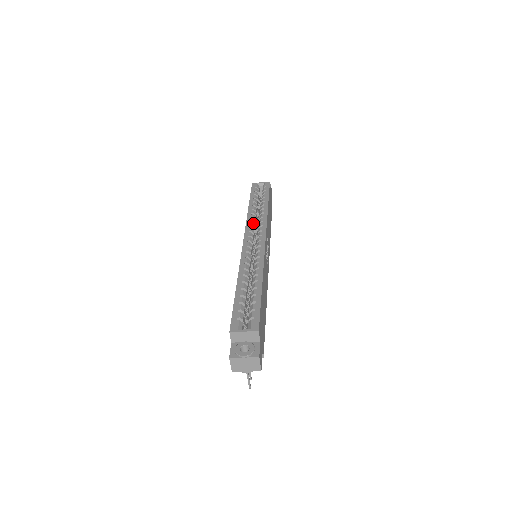
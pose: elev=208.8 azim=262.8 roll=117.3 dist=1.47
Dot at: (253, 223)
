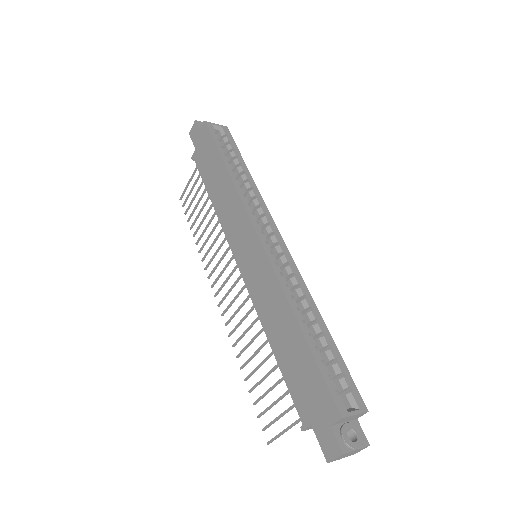
Dot at: (249, 205)
